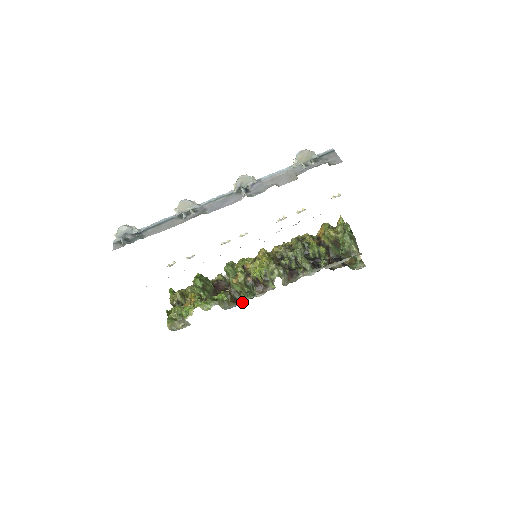
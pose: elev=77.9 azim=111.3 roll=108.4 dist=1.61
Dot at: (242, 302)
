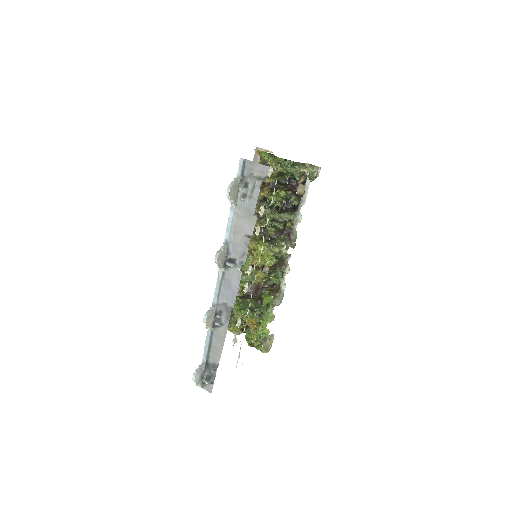
Dot at: (283, 287)
